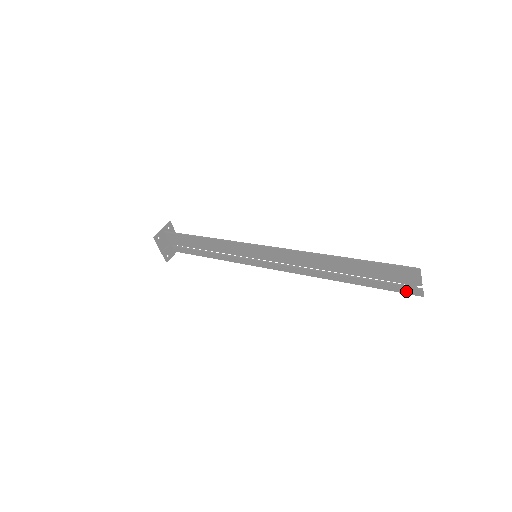
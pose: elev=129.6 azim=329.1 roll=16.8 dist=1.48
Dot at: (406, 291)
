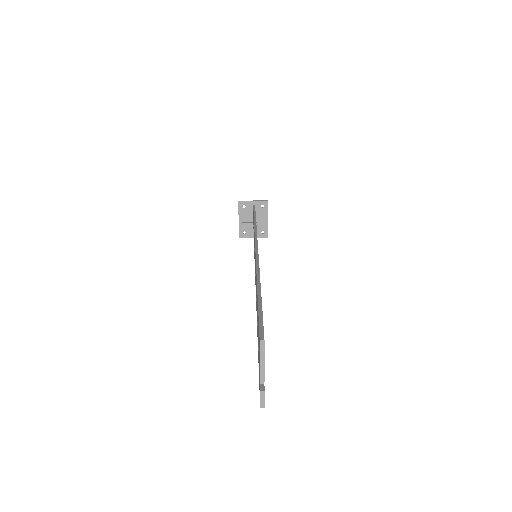
Dot at: occluded
